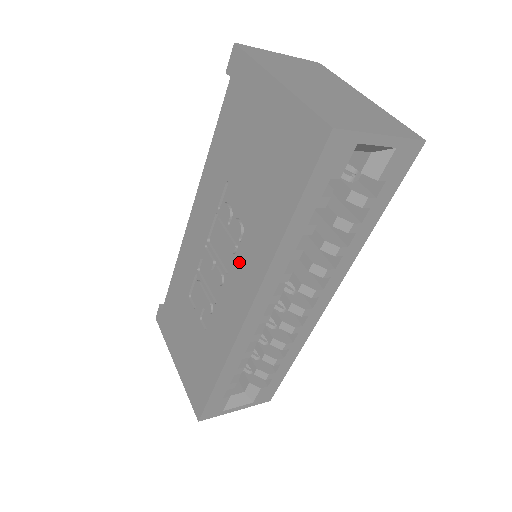
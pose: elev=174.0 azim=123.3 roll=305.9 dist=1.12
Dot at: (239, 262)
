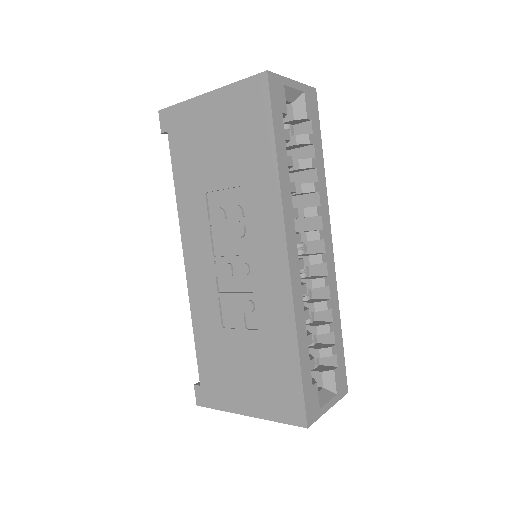
Dot at: (254, 231)
